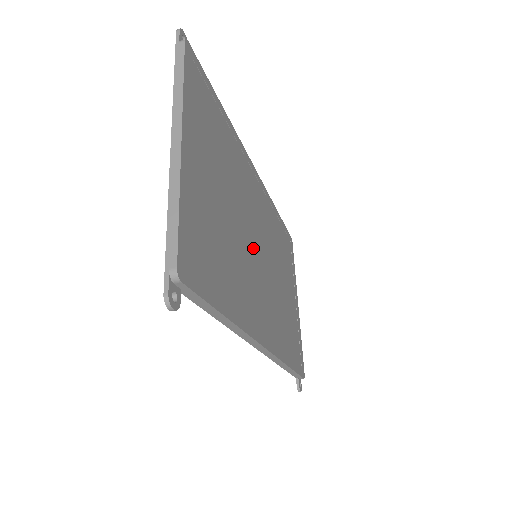
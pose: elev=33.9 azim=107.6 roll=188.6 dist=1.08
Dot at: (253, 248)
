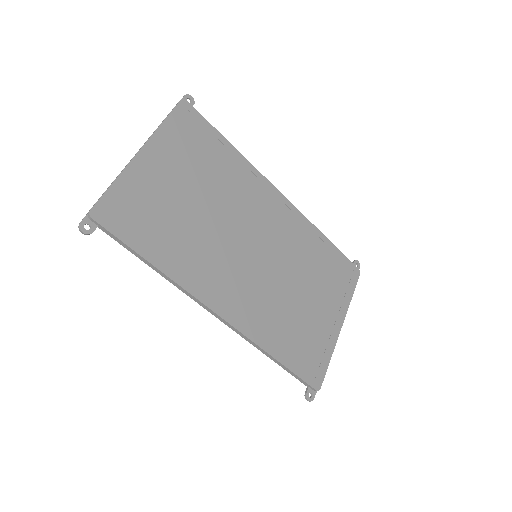
Dot at: (237, 243)
